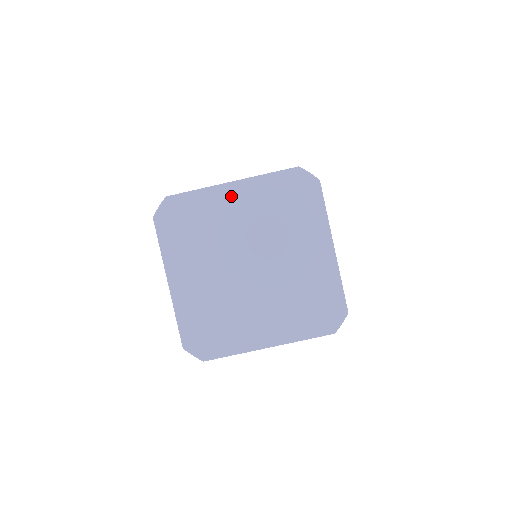
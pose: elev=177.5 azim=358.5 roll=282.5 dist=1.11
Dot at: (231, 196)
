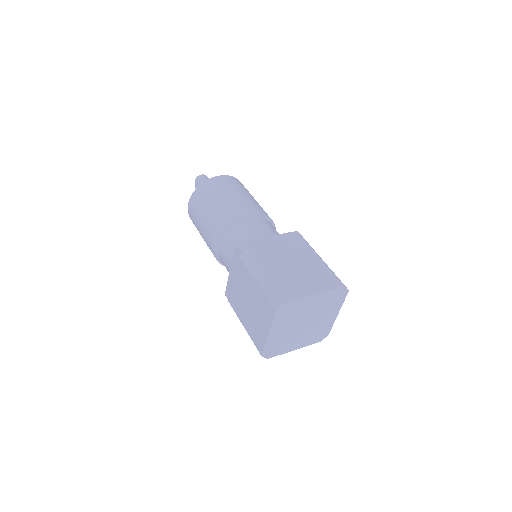
Dot at: (314, 300)
